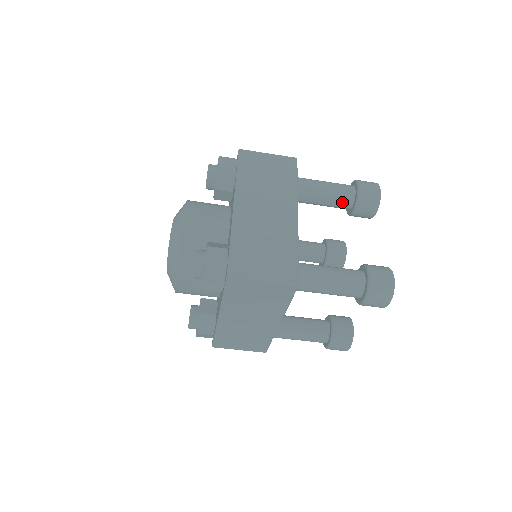
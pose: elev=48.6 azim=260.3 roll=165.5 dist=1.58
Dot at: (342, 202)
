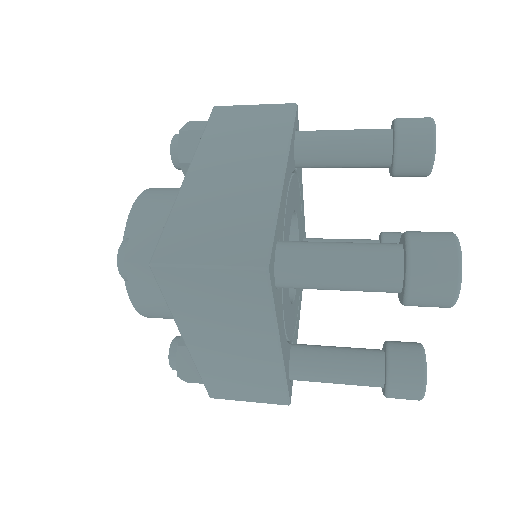
Dot at: occluded
